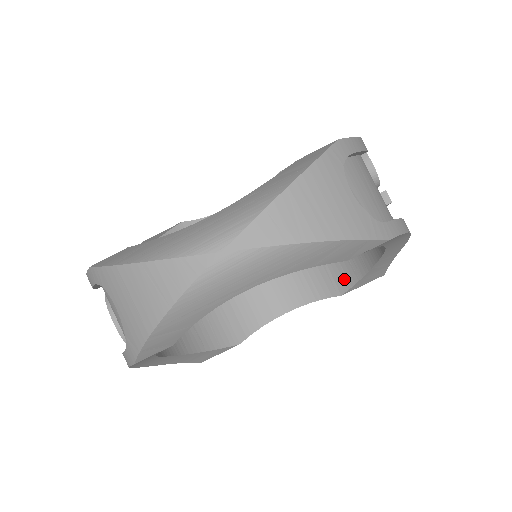
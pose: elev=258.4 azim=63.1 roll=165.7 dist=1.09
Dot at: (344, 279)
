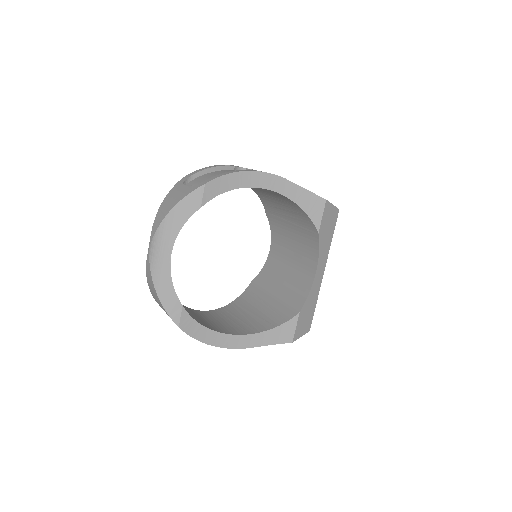
Dot at: (309, 224)
